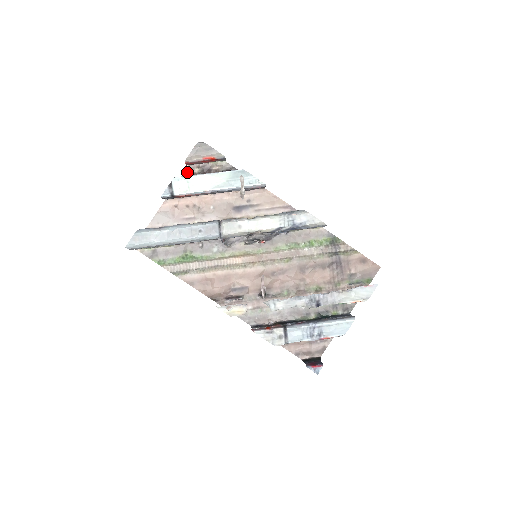
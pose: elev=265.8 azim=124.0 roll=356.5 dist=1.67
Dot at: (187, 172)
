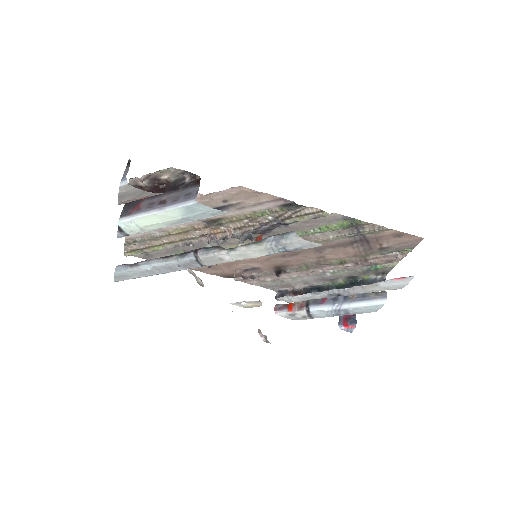
Dot at: occluded
